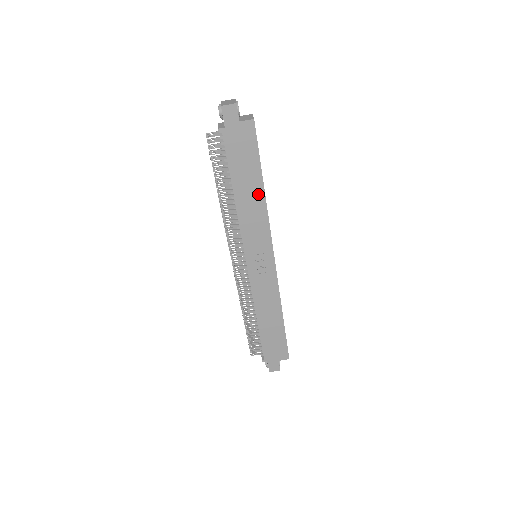
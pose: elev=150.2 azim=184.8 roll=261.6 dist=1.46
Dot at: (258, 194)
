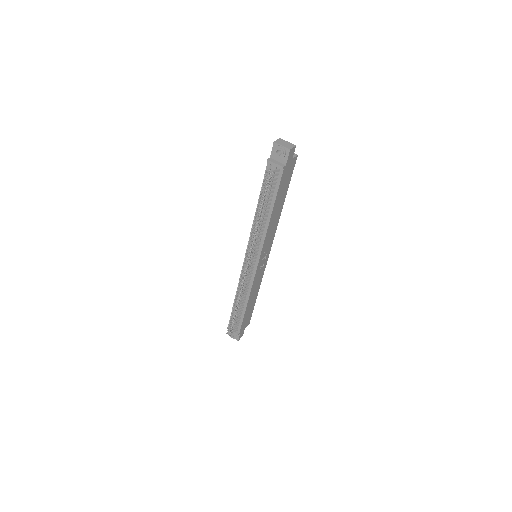
Dot at: (280, 209)
